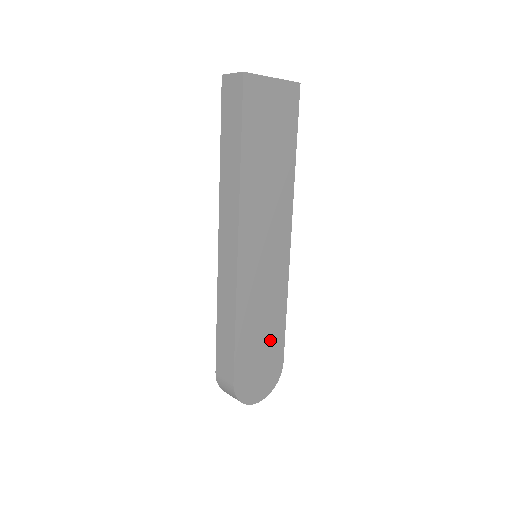
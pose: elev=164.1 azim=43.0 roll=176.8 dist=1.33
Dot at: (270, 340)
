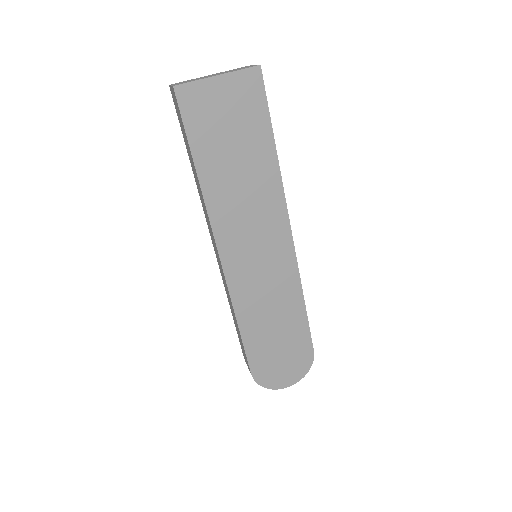
Dot at: (289, 333)
